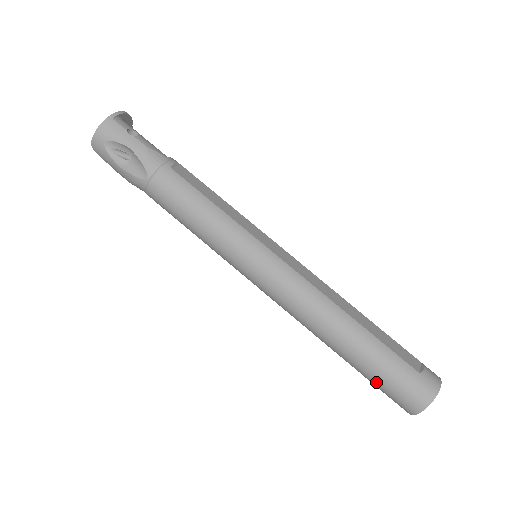
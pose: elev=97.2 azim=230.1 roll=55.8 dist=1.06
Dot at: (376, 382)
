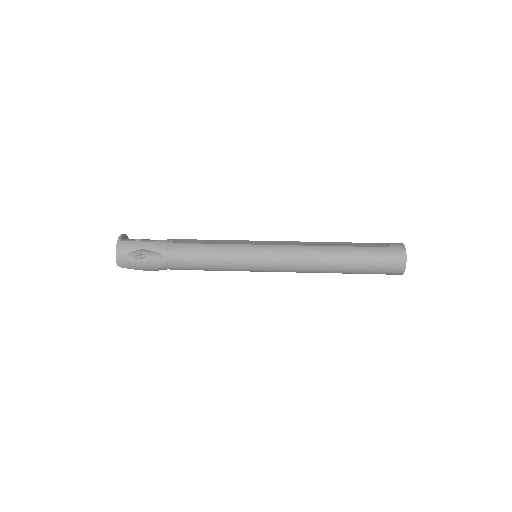
Dot at: (372, 270)
